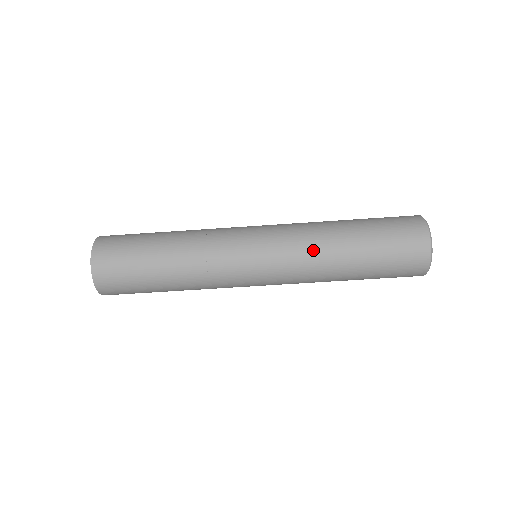
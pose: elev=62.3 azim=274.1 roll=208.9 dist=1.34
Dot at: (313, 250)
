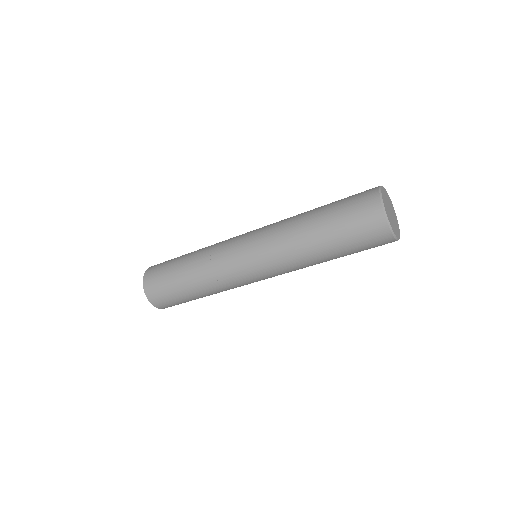
Dot at: (289, 253)
